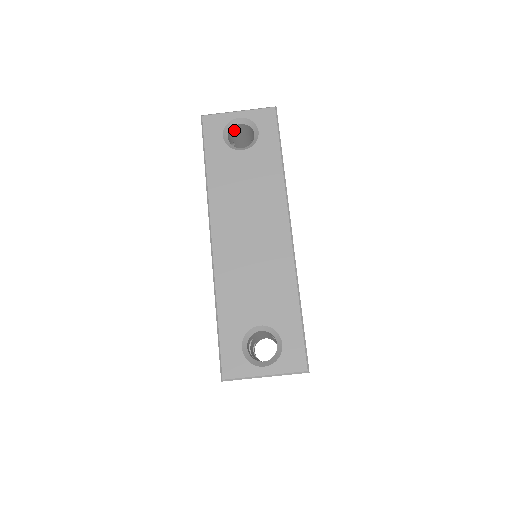
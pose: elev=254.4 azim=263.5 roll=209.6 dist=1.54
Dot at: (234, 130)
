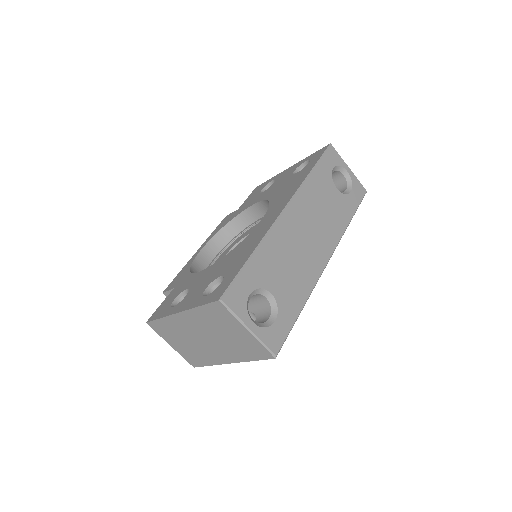
Dot at: (335, 174)
